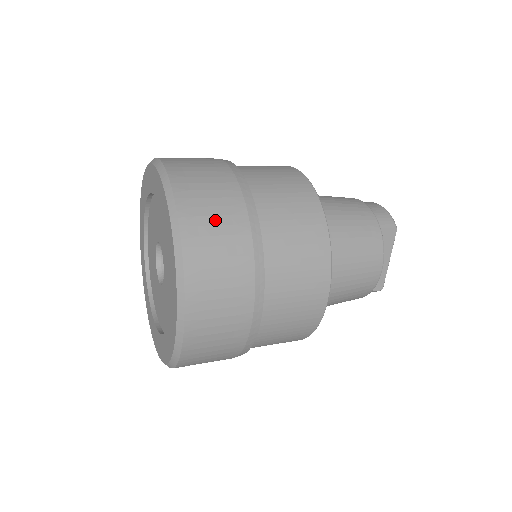
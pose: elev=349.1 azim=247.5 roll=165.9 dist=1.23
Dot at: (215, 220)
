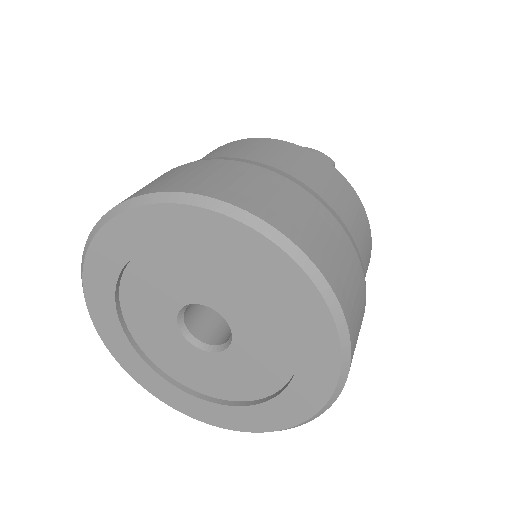
Dot at: (323, 235)
